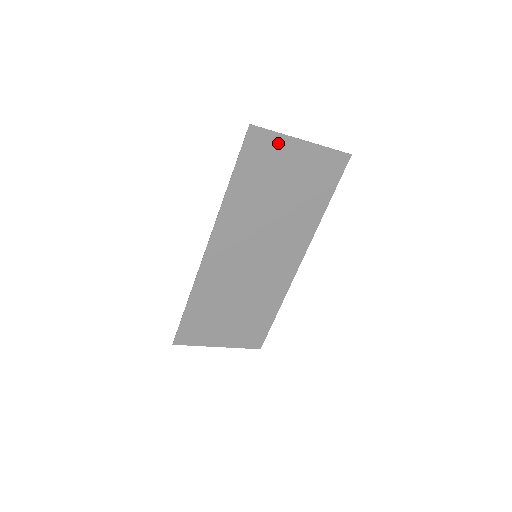
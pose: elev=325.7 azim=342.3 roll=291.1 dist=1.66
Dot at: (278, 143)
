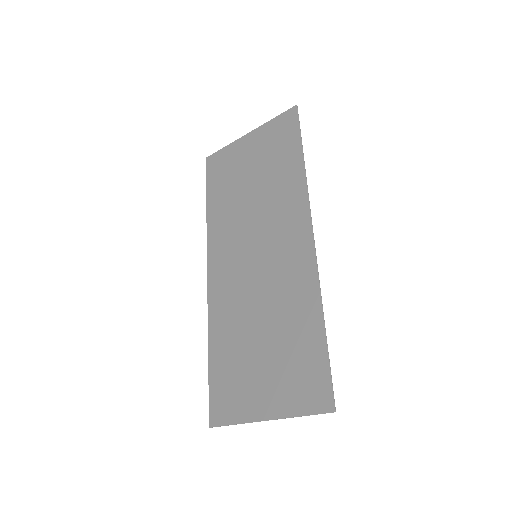
Dot at: (230, 152)
